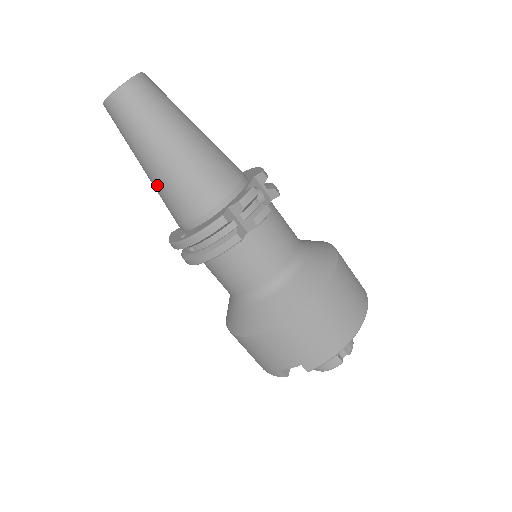
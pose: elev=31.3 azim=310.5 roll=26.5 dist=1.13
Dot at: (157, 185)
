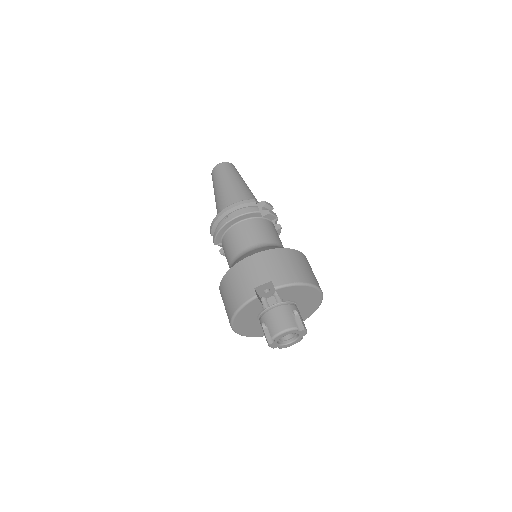
Dot at: (222, 195)
